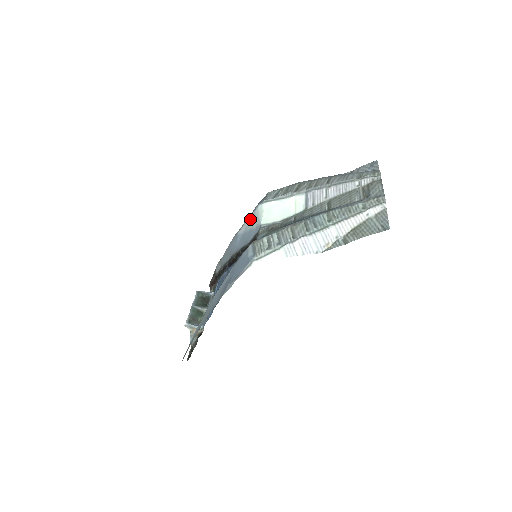
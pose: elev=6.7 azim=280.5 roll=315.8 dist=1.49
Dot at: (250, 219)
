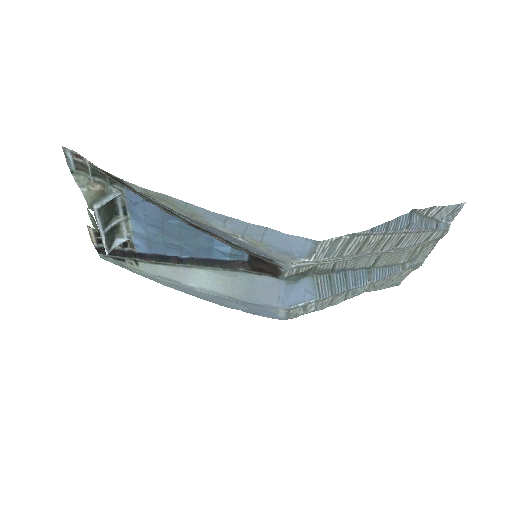
Dot at: (271, 253)
